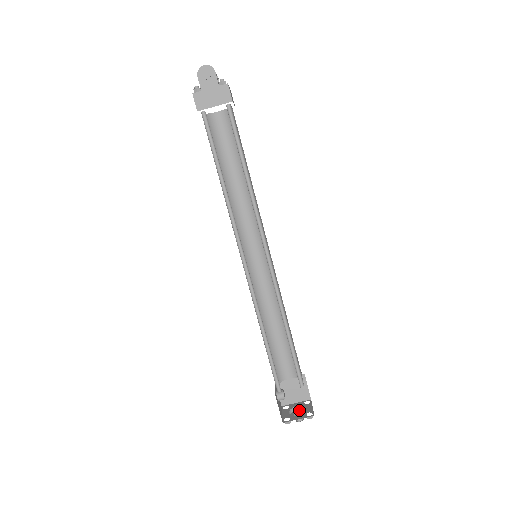
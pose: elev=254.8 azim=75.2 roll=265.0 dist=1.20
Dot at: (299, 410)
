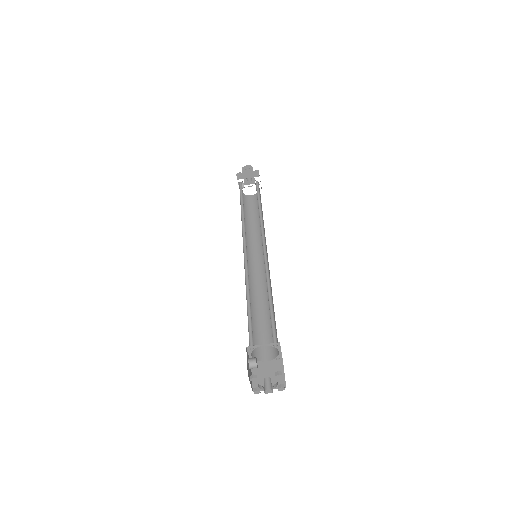
Dot at: (269, 378)
